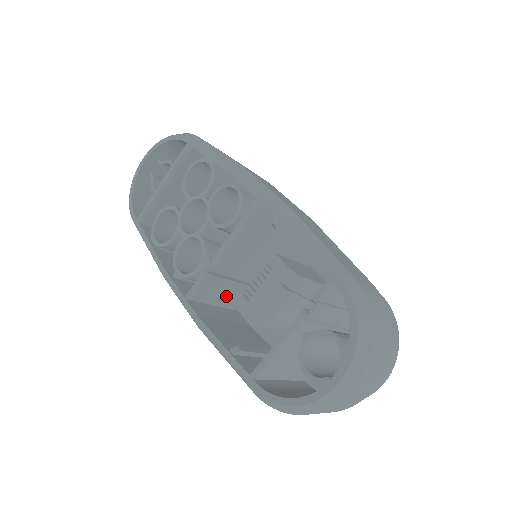
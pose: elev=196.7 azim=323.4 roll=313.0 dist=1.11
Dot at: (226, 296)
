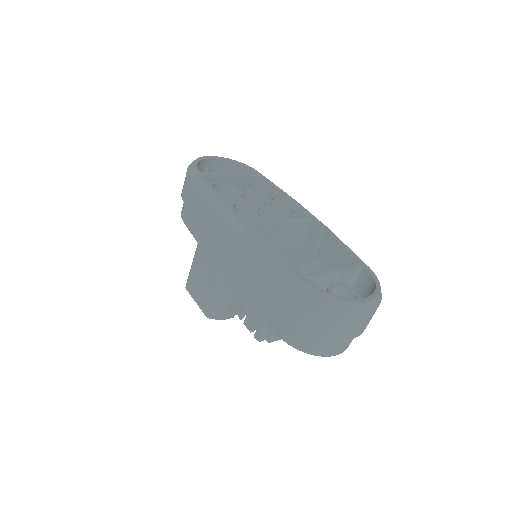
Dot at: occluded
